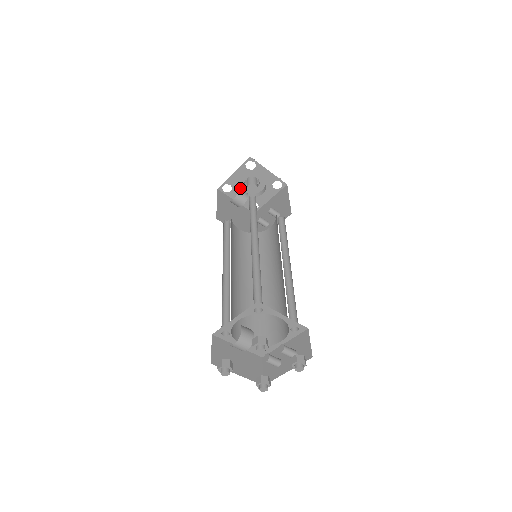
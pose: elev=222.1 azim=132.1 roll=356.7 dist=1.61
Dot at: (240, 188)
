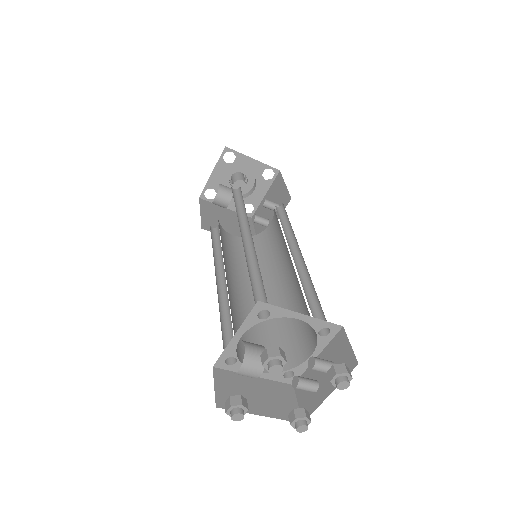
Dot at: (221, 184)
